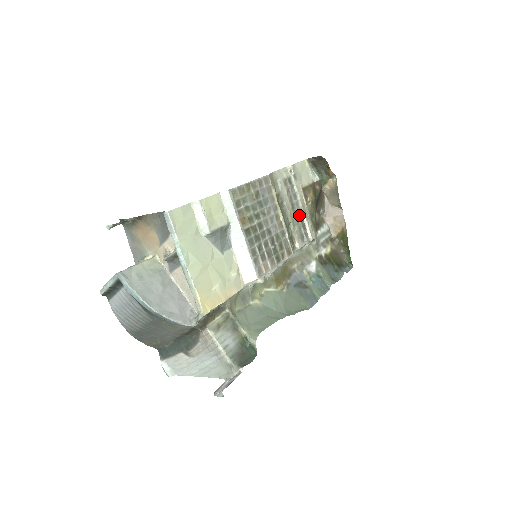
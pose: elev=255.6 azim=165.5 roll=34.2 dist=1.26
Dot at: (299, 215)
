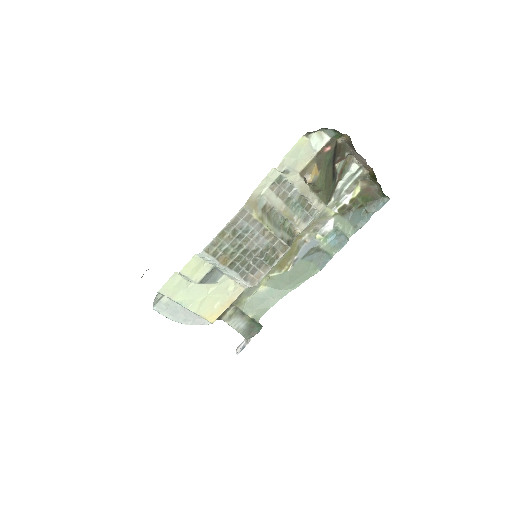
Dot at: (299, 202)
